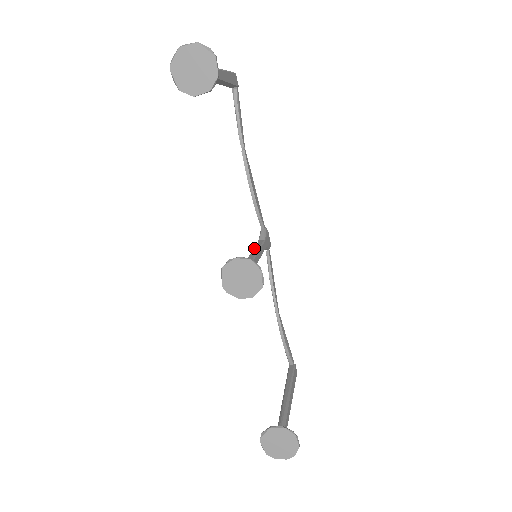
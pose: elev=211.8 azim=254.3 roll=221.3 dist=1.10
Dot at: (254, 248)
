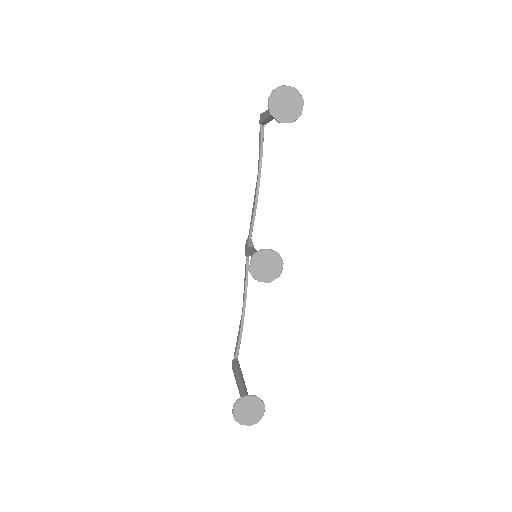
Dot at: (253, 250)
